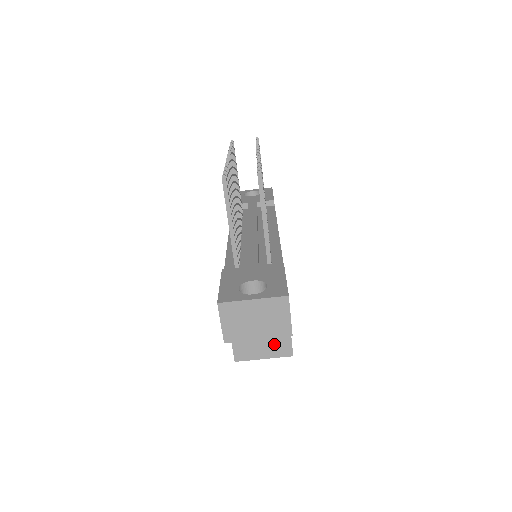
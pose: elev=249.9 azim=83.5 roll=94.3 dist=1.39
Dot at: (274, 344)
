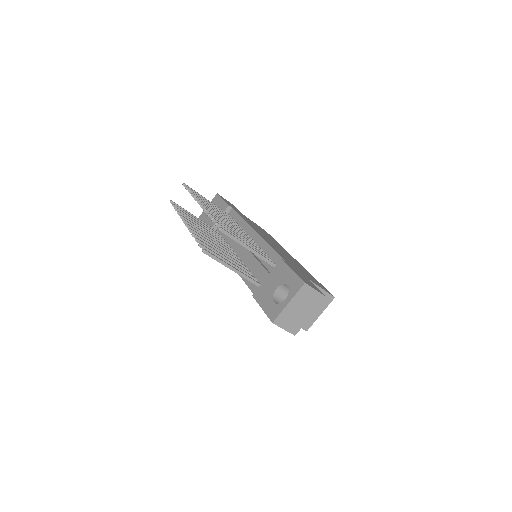
Dot at: occluded
